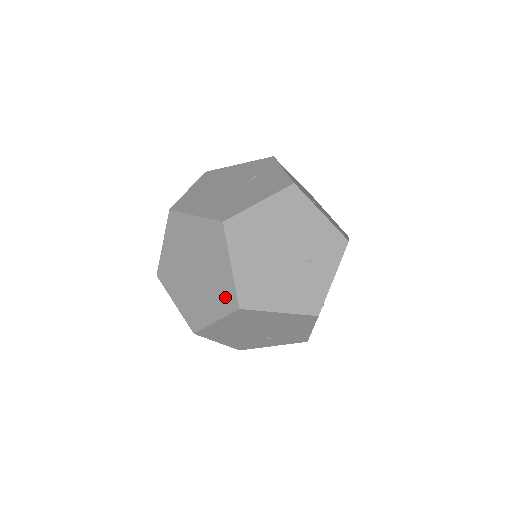
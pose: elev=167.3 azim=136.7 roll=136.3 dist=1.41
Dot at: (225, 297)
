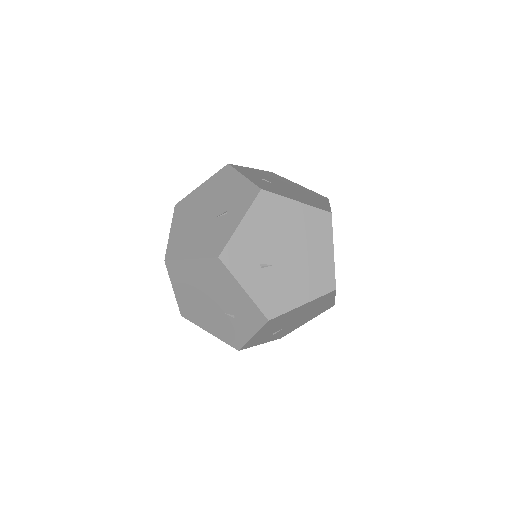
Dot at: occluded
